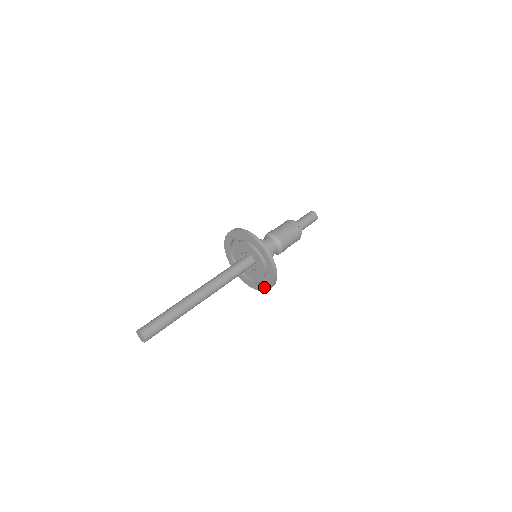
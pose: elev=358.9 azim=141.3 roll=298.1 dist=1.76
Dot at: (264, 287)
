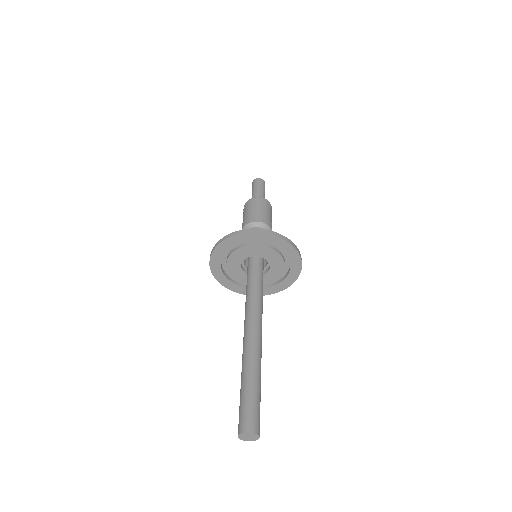
Dot at: (267, 291)
